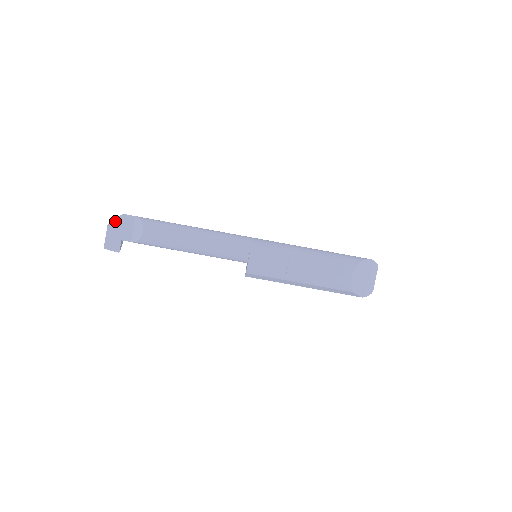
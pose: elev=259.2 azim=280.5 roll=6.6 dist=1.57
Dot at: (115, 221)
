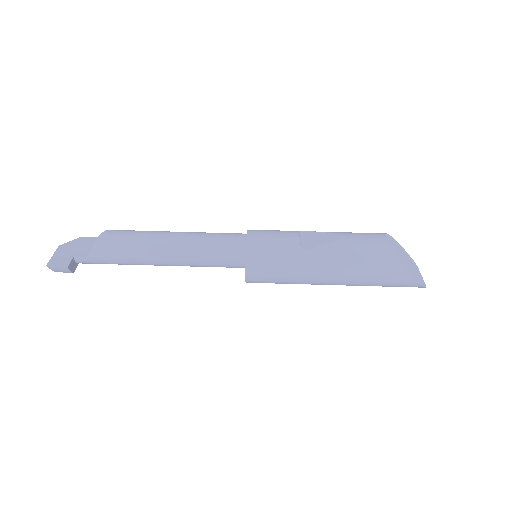
Dot at: (70, 242)
